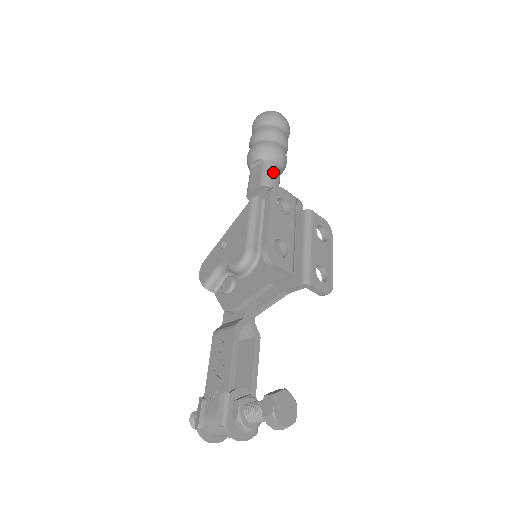
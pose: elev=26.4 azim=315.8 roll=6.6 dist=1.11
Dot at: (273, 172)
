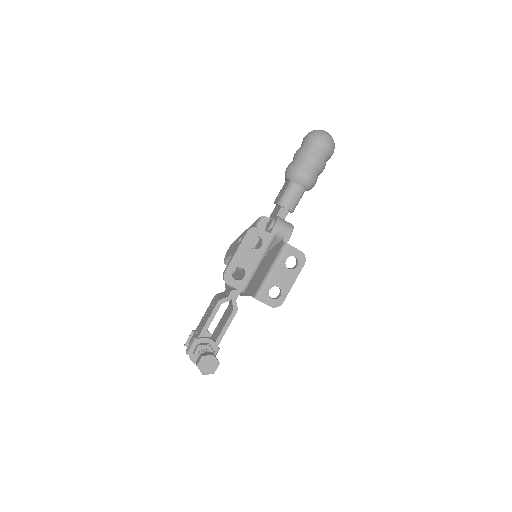
Dot at: (292, 194)
